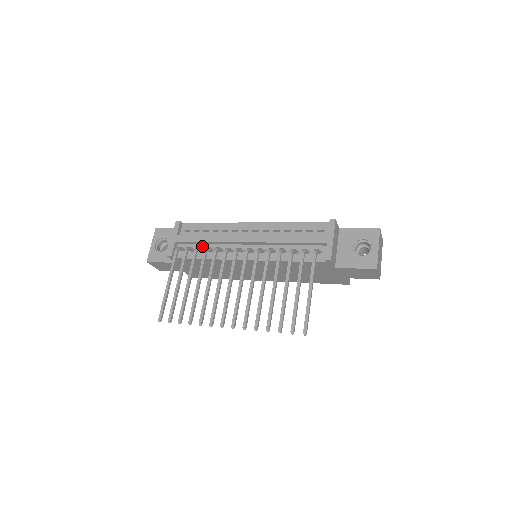
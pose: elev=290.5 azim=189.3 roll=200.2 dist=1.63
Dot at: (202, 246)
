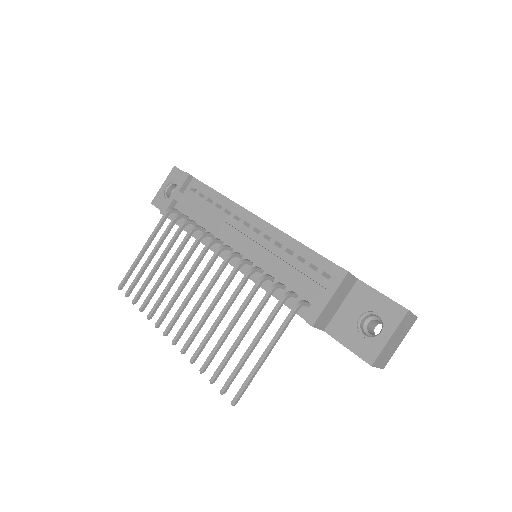
Dot at: (198, 218)
